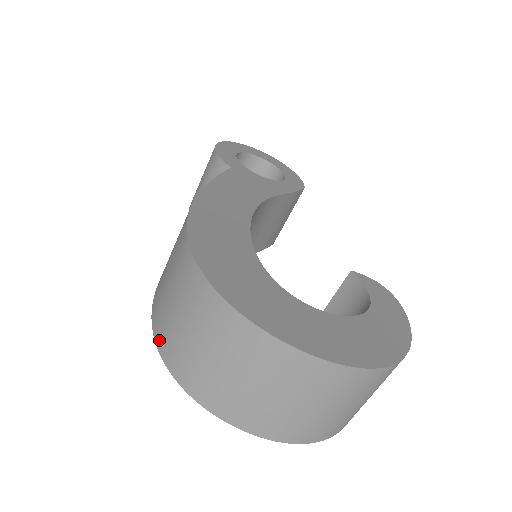
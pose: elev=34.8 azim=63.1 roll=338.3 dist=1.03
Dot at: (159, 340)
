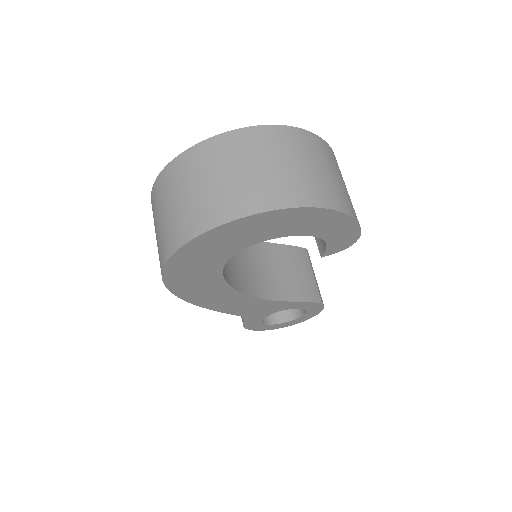
Dot at: occluded
